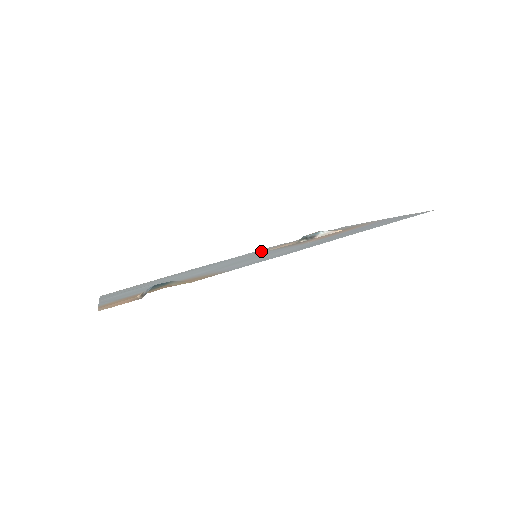
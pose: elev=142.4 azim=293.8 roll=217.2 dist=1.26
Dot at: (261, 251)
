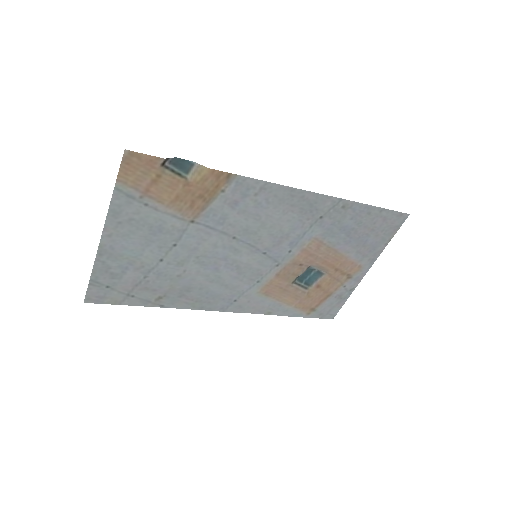
Dot at: (257, 290)
